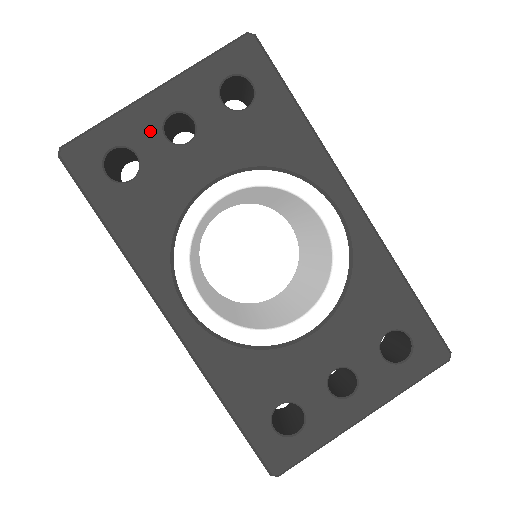
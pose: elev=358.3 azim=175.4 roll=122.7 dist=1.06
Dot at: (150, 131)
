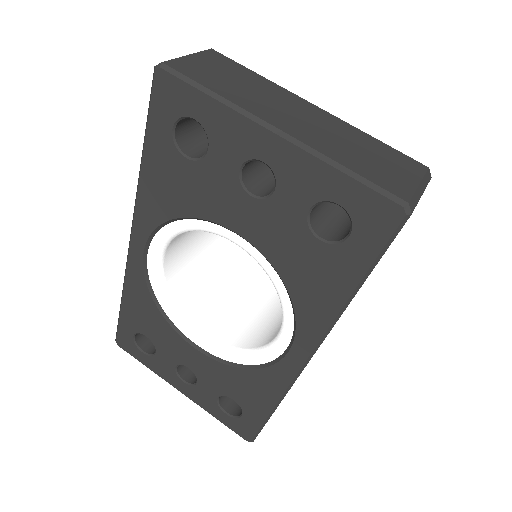
Dot at: (235, 150)
